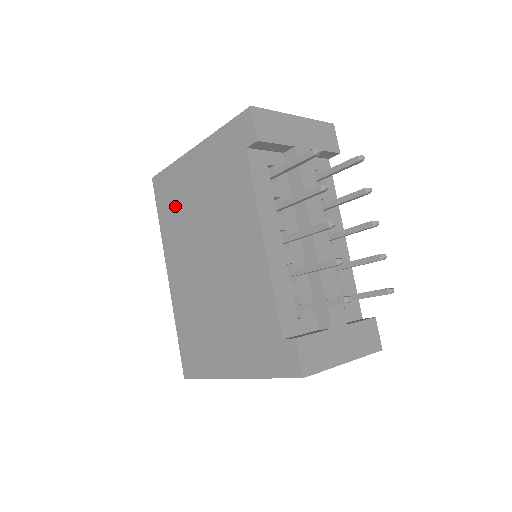
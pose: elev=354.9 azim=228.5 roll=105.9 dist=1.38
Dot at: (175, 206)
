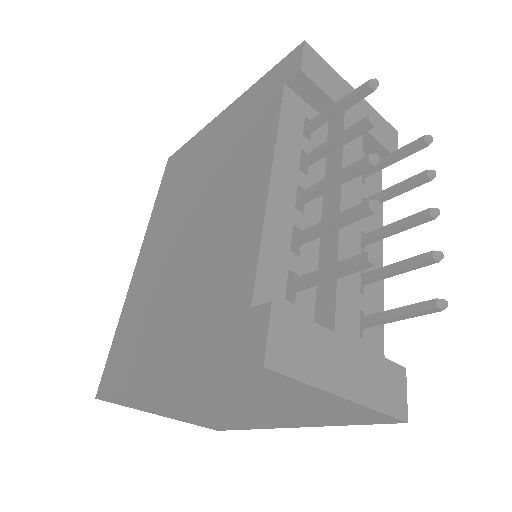
Dot at: (179, 177)
